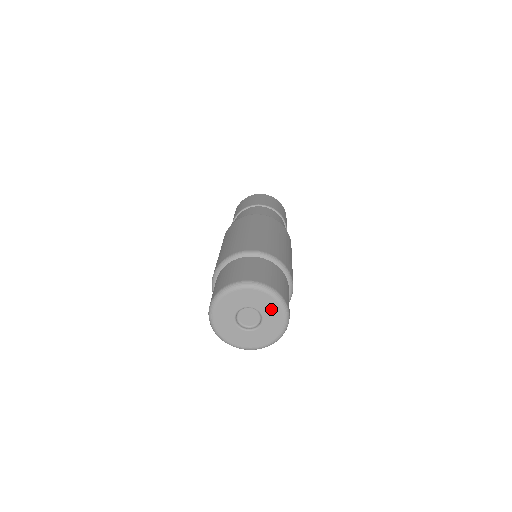
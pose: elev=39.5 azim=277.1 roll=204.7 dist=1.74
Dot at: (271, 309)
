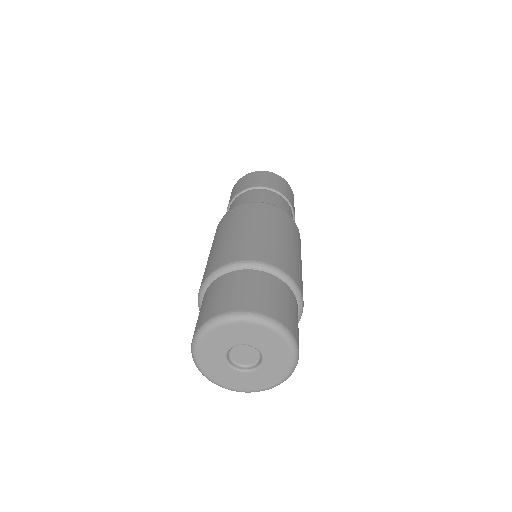
Dot at: (278, 355)
